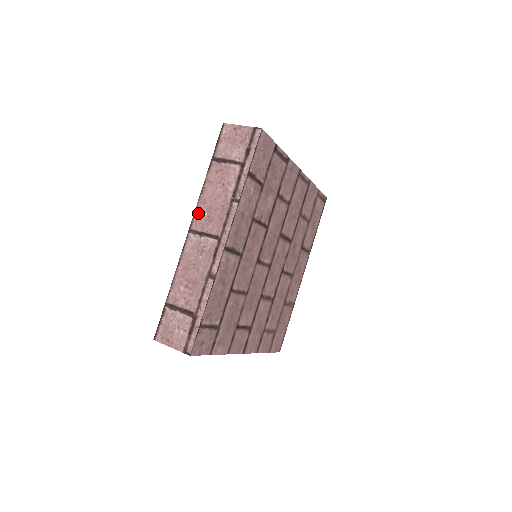
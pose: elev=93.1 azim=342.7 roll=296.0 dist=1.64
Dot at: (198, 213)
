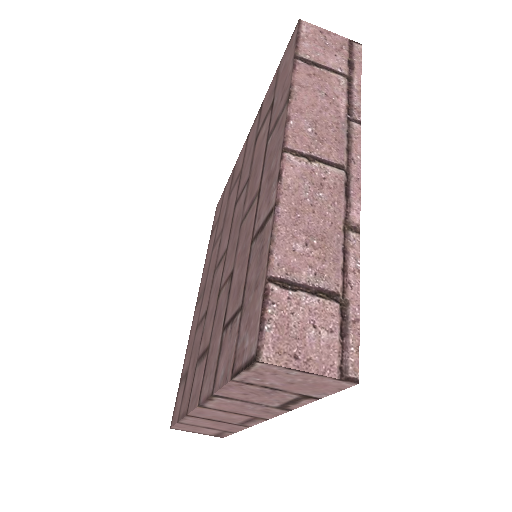
Dot at: (294, 125)
